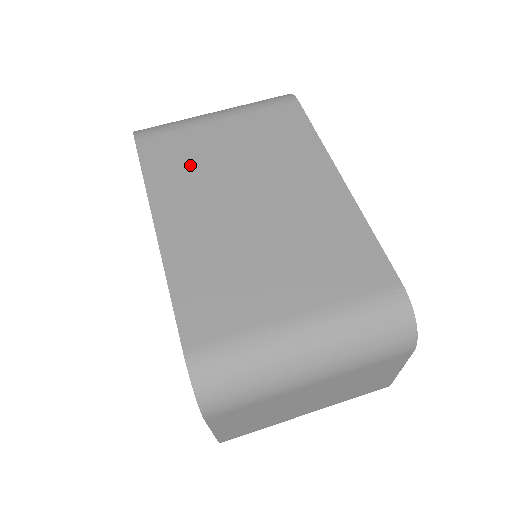
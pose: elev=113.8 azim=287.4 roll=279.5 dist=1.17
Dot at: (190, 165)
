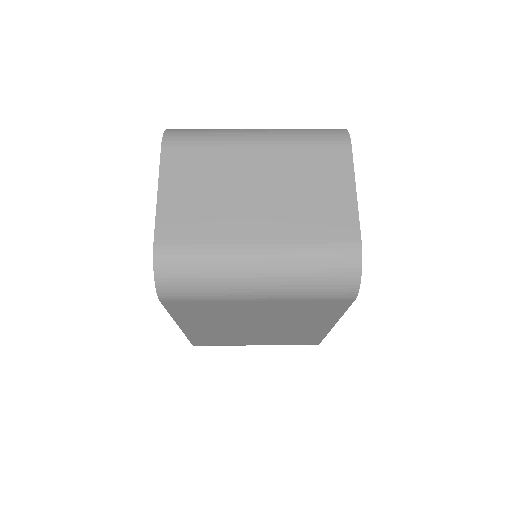
Dot at: occluded
